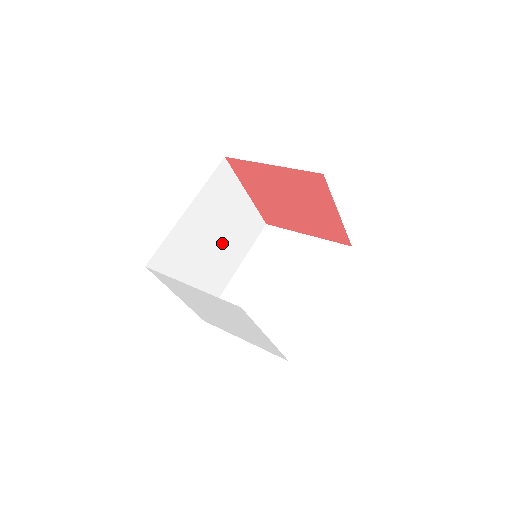
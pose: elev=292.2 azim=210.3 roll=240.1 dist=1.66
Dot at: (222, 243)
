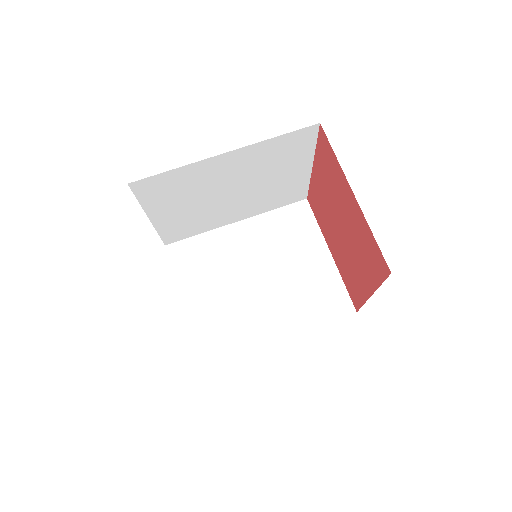
Dot at: (241, 196)
